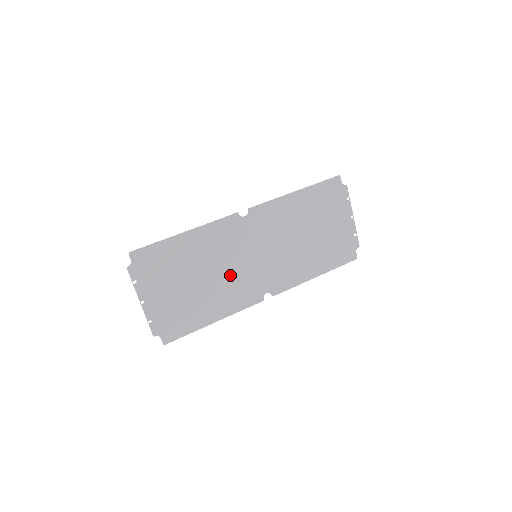
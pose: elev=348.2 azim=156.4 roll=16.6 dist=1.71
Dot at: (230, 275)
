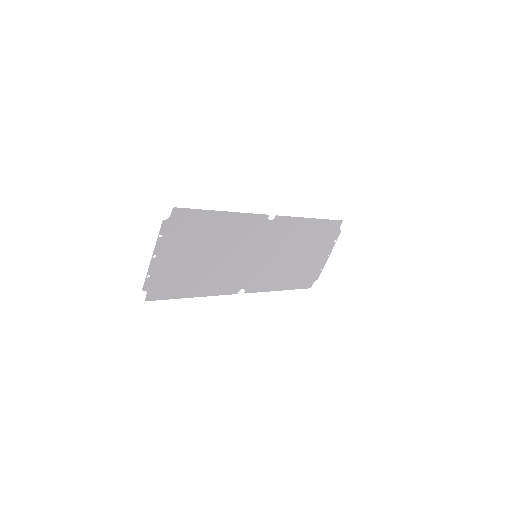
Dot at: (230, 263)
